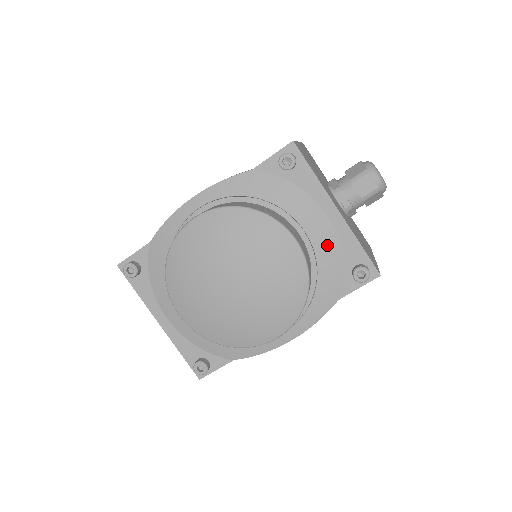
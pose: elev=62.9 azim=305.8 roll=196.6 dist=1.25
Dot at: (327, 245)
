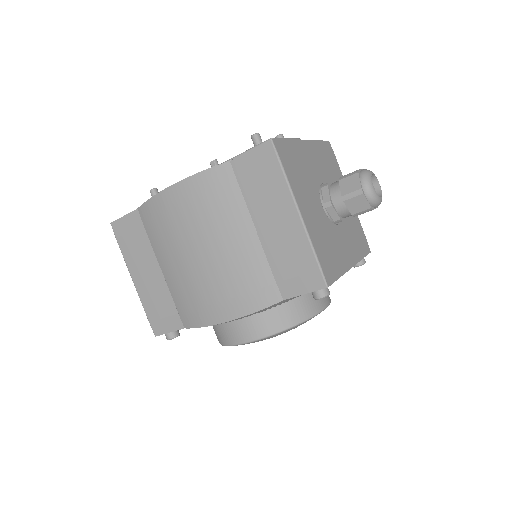
Dot at: occluded
